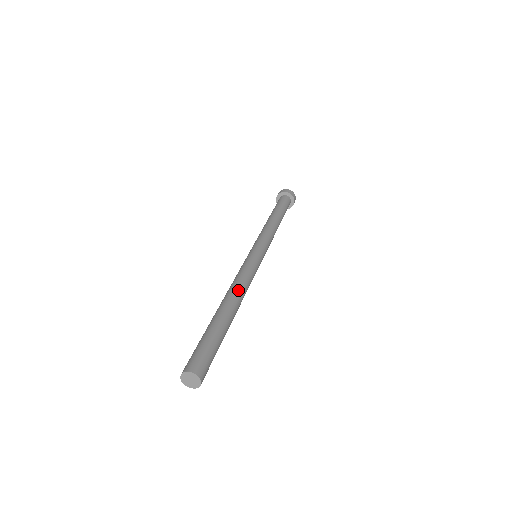
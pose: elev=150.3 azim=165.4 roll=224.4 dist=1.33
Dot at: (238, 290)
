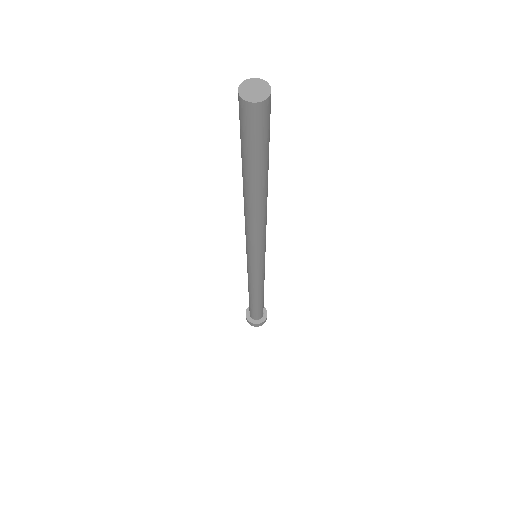
Dot at: occluded
